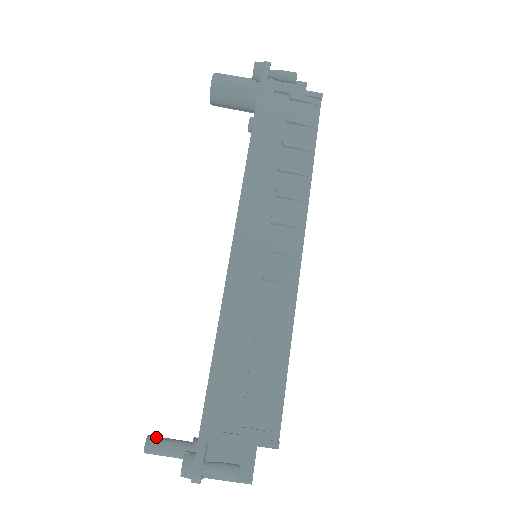
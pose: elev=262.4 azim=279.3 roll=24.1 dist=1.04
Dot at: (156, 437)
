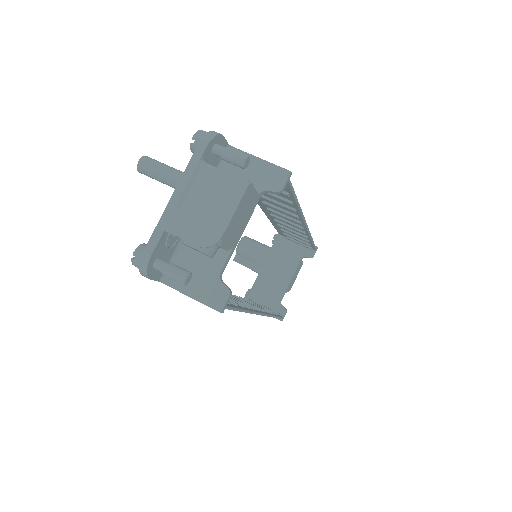
Dot at: occluded
